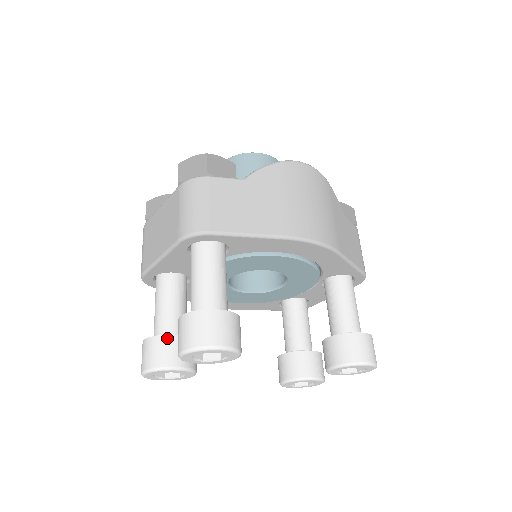
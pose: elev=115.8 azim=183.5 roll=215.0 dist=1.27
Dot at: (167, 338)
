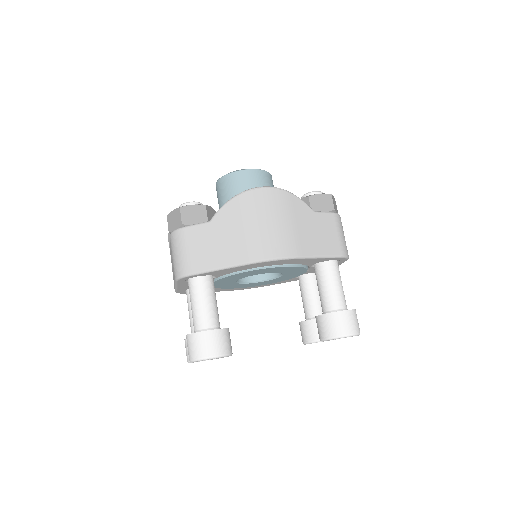
Dot at: occluded
